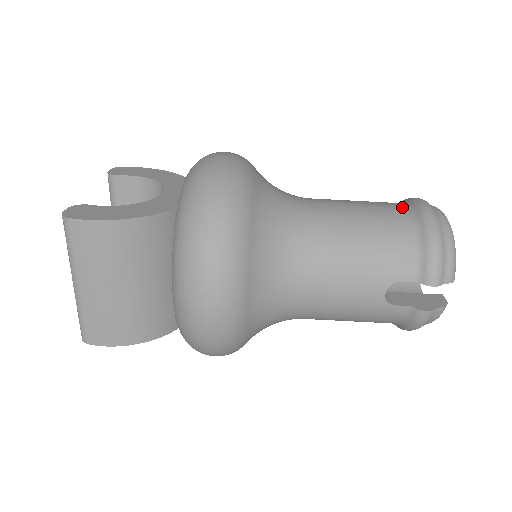
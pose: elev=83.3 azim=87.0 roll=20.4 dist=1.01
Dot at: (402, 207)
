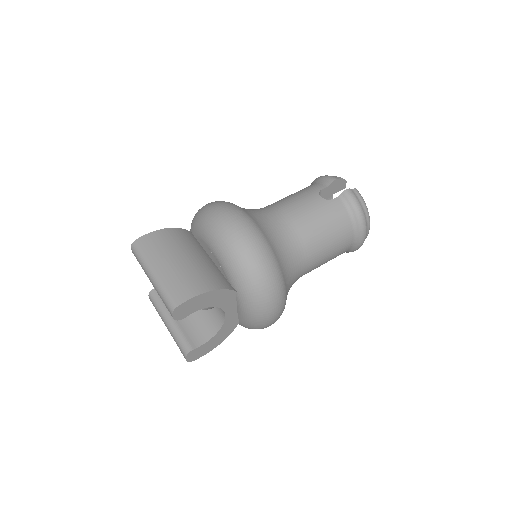
Dot at: occluded
